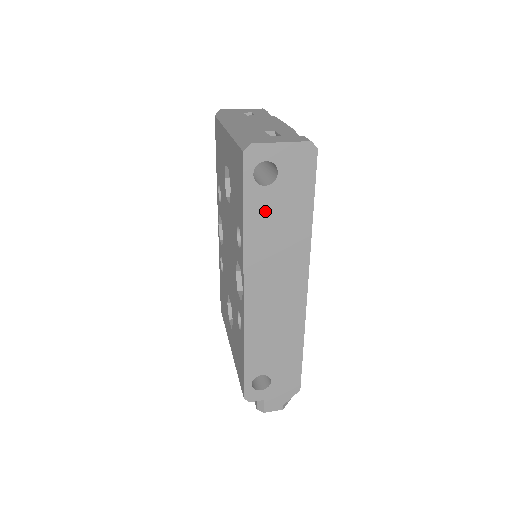
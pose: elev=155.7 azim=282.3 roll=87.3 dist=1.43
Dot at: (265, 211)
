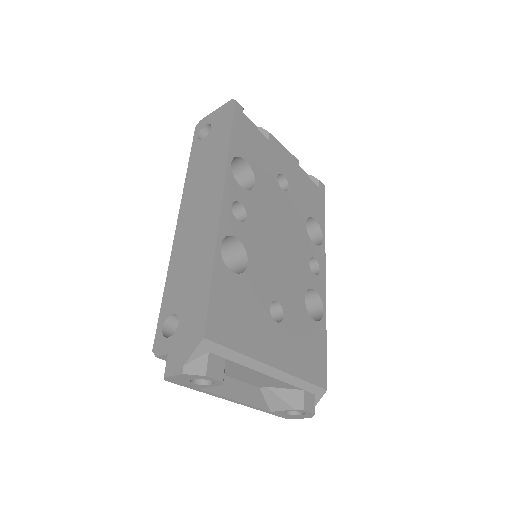
Dot at: (201, 154)
